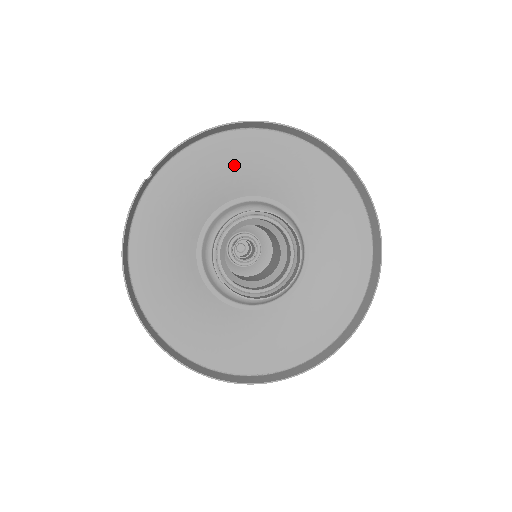
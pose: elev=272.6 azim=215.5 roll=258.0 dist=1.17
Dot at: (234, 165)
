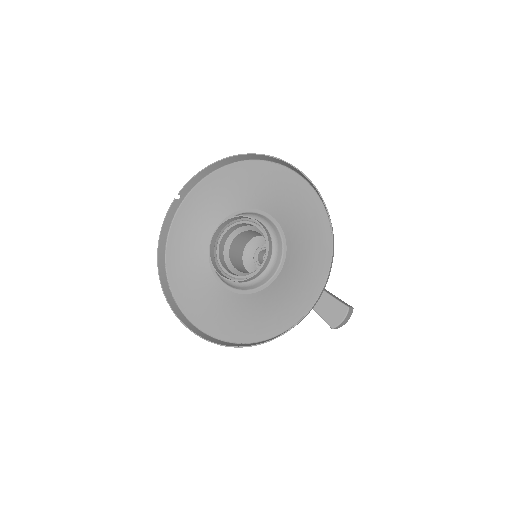
Dot at: (234, 187)
